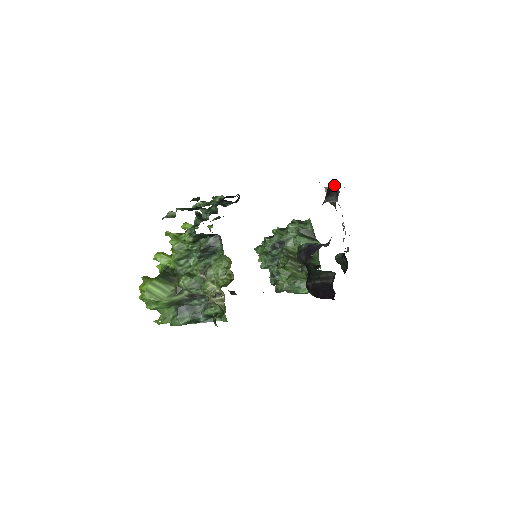
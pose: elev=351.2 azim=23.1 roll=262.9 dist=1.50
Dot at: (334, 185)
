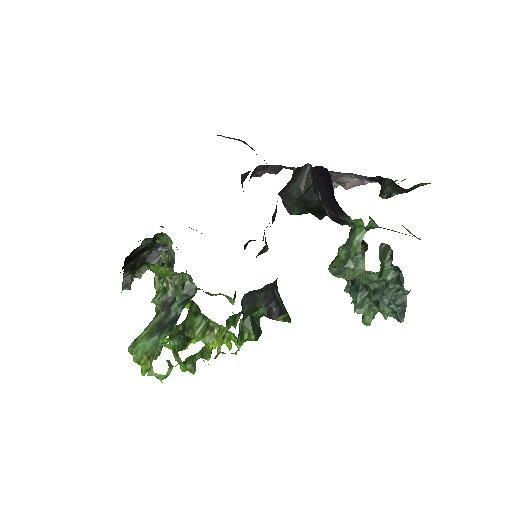
Dot at: occluded
